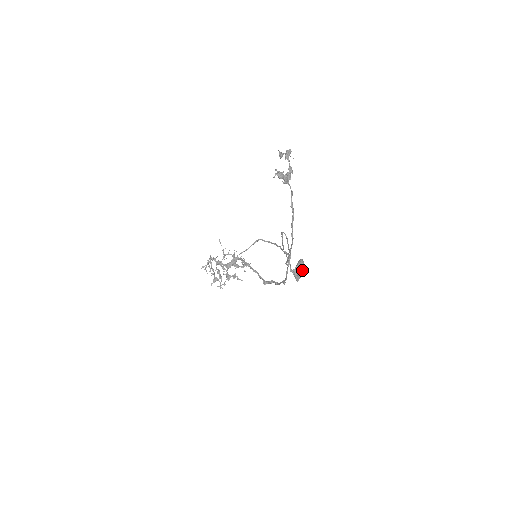
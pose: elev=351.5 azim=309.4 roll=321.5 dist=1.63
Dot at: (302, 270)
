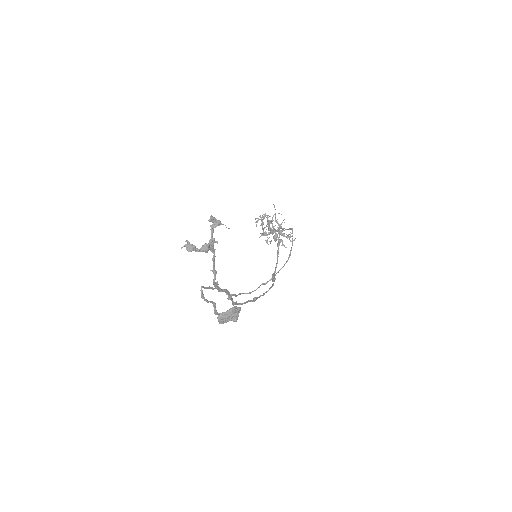
Dot at: (229, 318)
